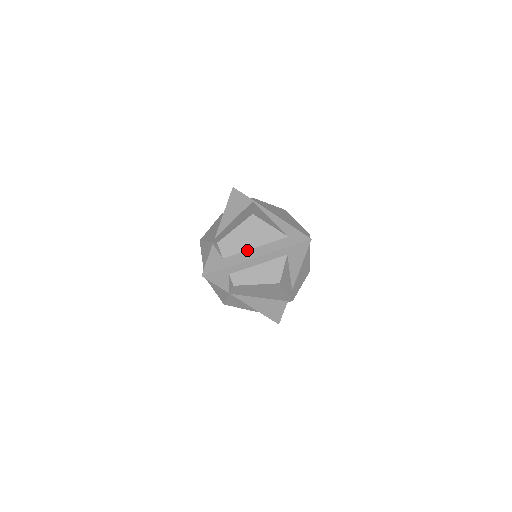
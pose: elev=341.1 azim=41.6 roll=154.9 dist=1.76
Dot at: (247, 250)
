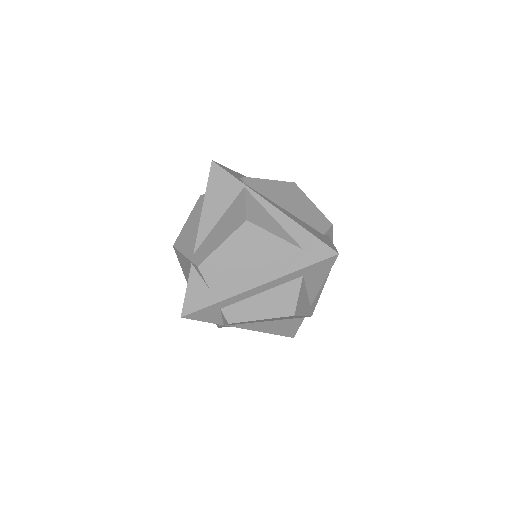
Dot at: (243, 274)
